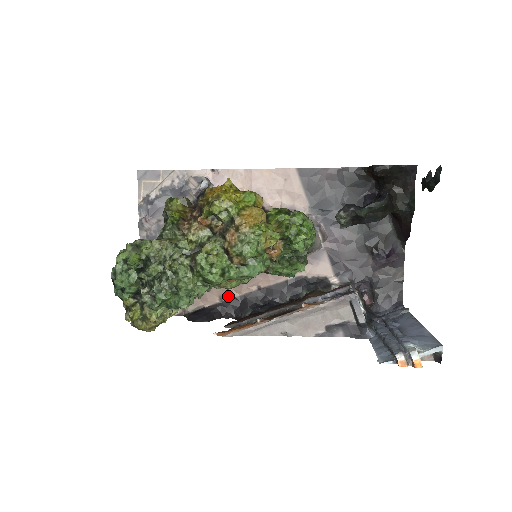
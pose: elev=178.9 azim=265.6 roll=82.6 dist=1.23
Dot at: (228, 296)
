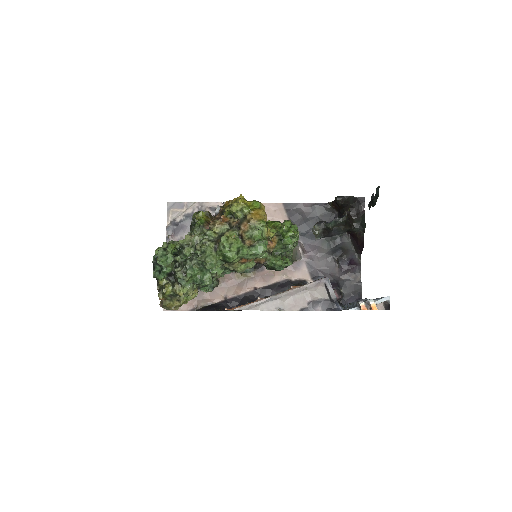
Dot at: (231, 295)
